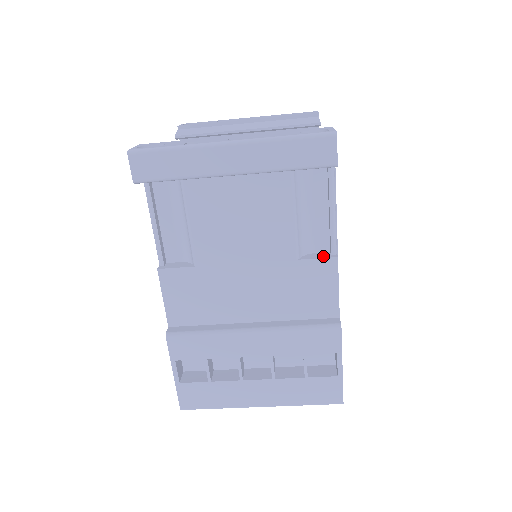
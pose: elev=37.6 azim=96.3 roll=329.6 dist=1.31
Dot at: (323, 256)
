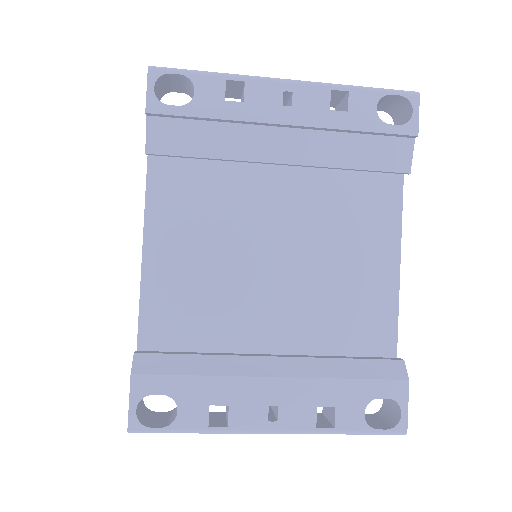
Dot at: occluded
